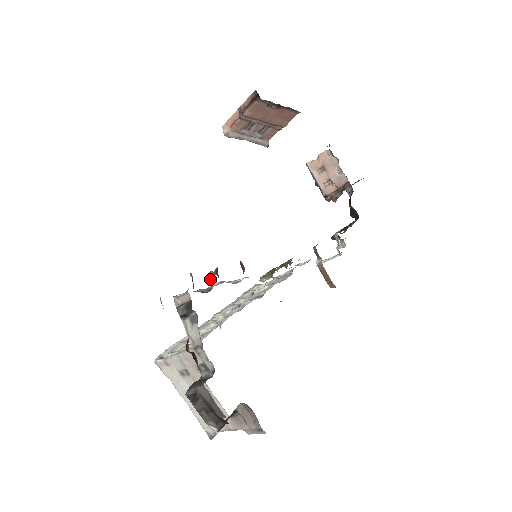
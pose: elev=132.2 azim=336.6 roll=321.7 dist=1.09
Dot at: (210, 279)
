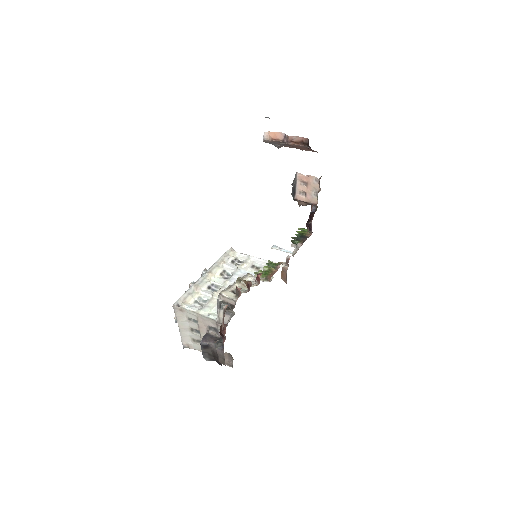
Dot at: (237, 280)
